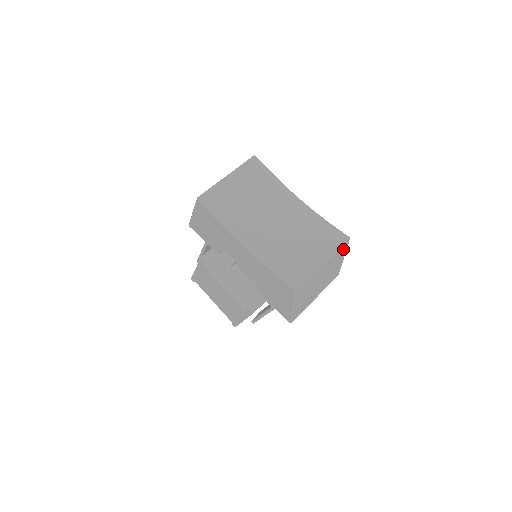
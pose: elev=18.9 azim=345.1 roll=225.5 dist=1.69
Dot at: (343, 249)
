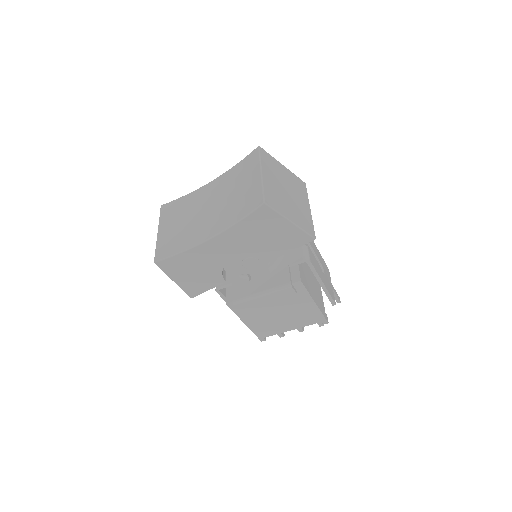
Dot at: (267, 157)
